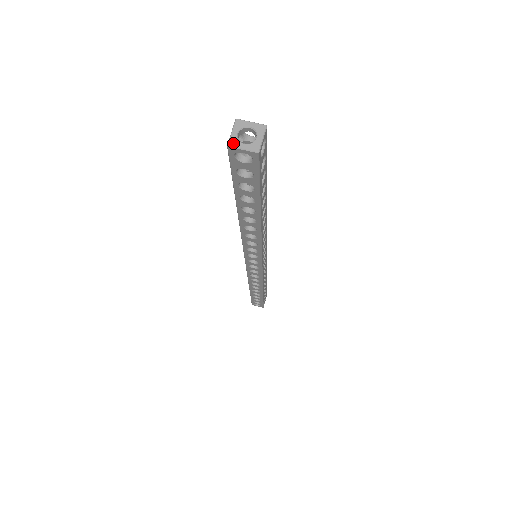
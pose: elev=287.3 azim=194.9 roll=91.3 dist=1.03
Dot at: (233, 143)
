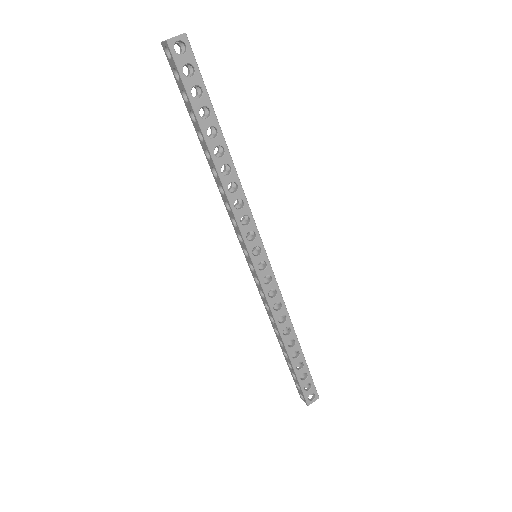
Dot at: (168, 39)
